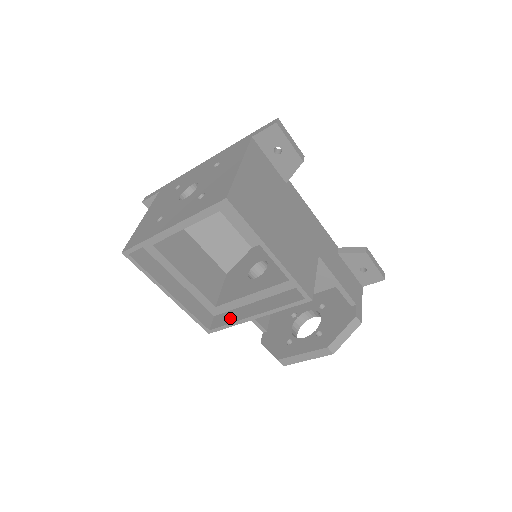
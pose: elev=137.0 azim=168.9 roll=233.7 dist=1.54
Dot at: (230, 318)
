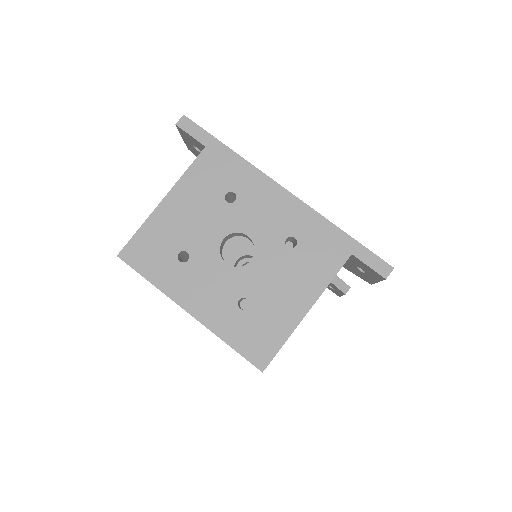
Dot at: occluded
